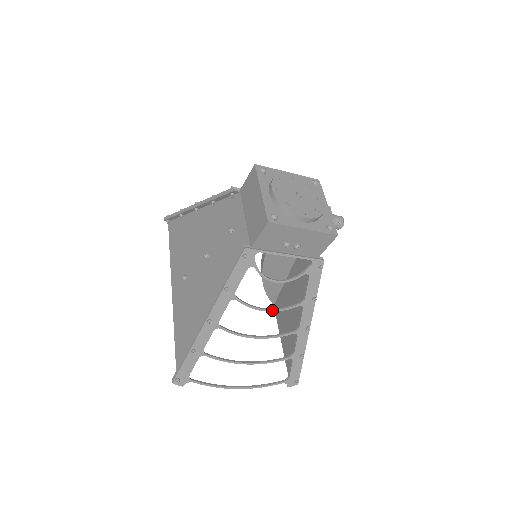
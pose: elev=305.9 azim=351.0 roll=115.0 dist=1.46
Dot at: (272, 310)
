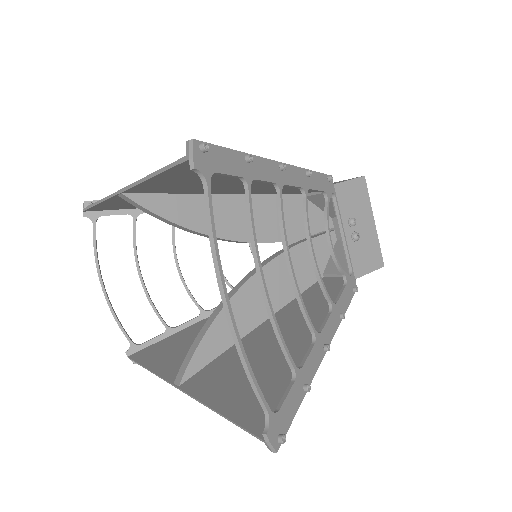
Dot at: (316, 263)
